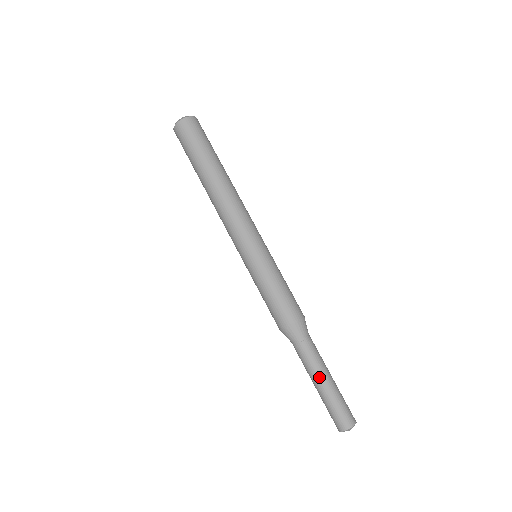
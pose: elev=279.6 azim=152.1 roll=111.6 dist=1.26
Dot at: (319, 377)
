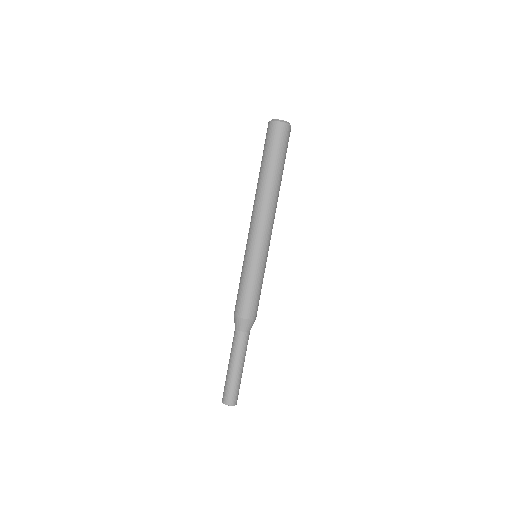
Dot at: (235, 363)
